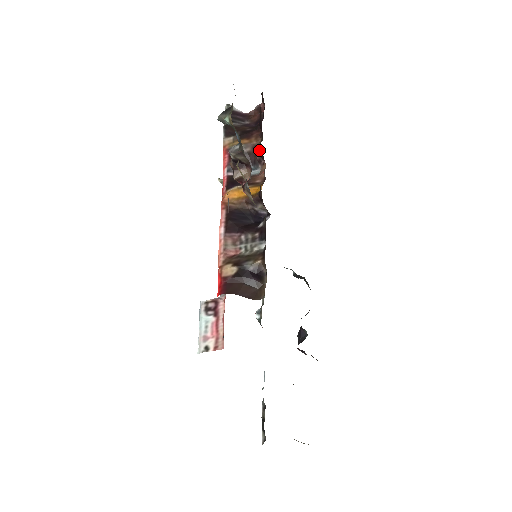
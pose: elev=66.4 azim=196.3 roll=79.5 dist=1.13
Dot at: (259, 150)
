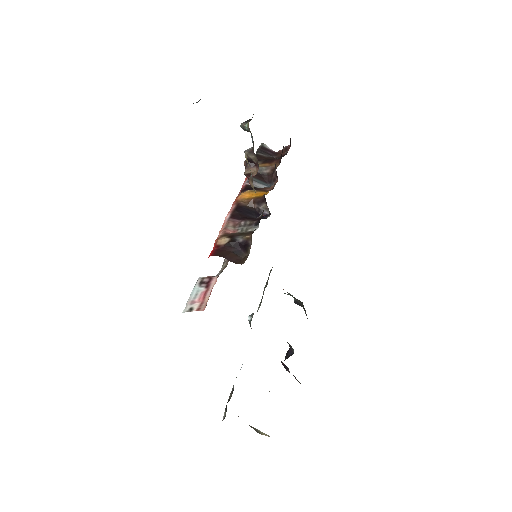
Dot at: (275, 169)
